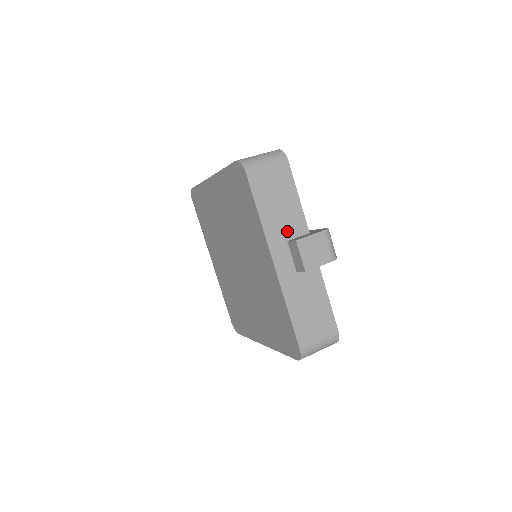
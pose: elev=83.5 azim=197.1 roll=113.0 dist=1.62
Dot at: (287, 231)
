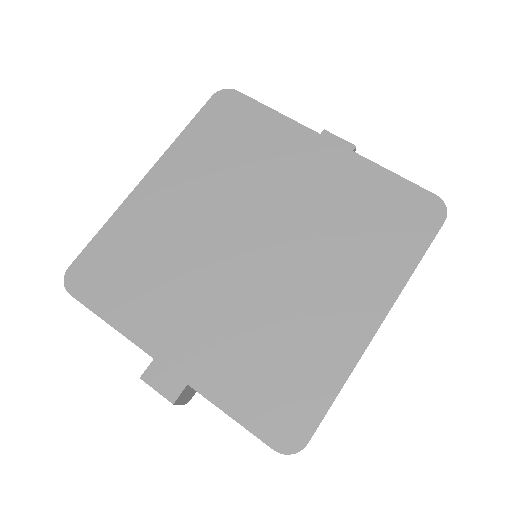
Dot at: occluded
